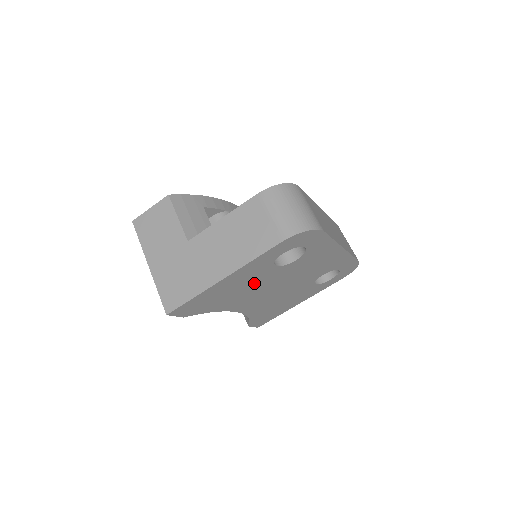
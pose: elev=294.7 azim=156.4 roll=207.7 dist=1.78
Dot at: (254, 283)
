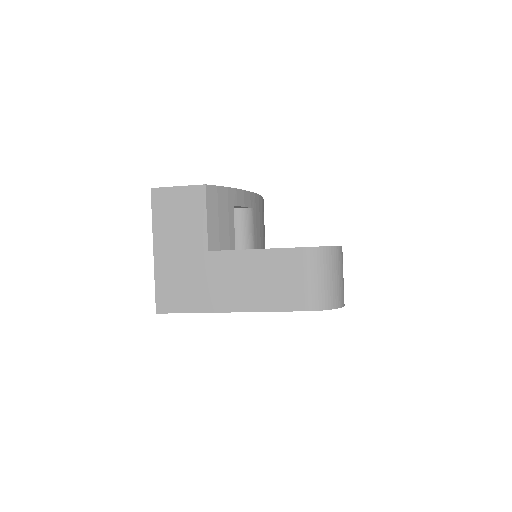
Dot at: occluded
